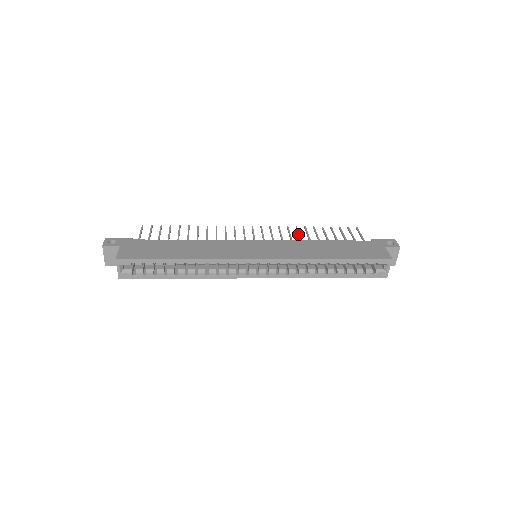
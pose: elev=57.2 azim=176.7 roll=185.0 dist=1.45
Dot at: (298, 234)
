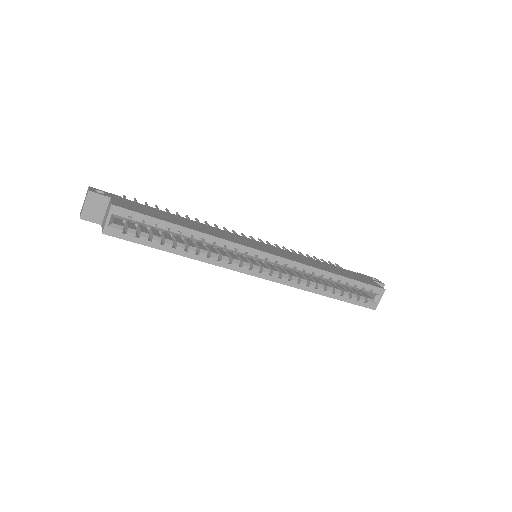
Dot at: occluded
